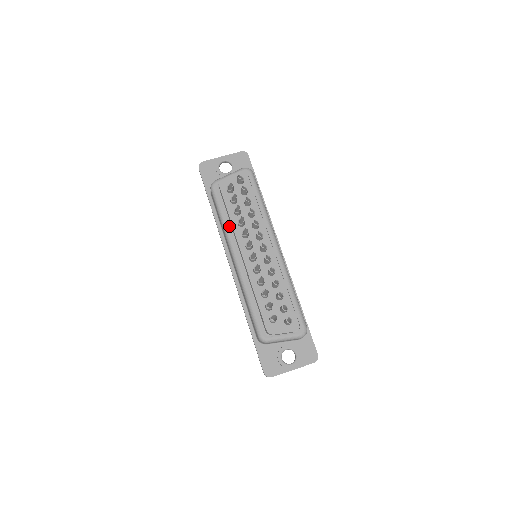
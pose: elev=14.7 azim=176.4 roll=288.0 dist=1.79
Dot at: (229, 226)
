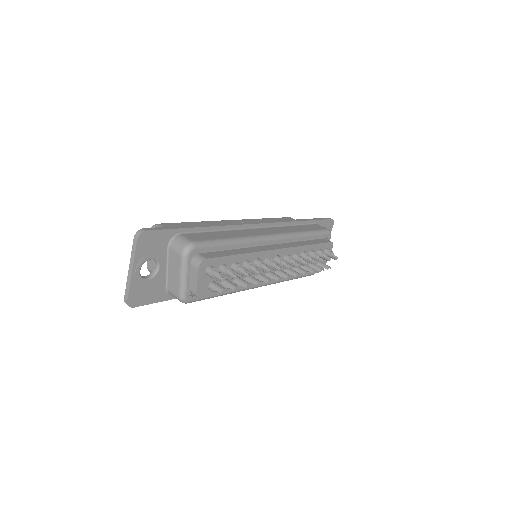
Dot at: occluded
